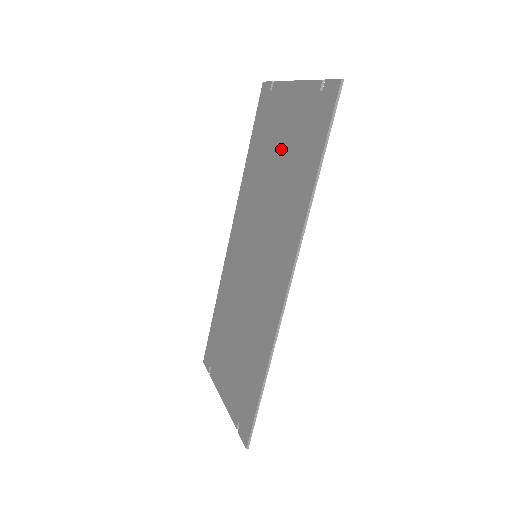
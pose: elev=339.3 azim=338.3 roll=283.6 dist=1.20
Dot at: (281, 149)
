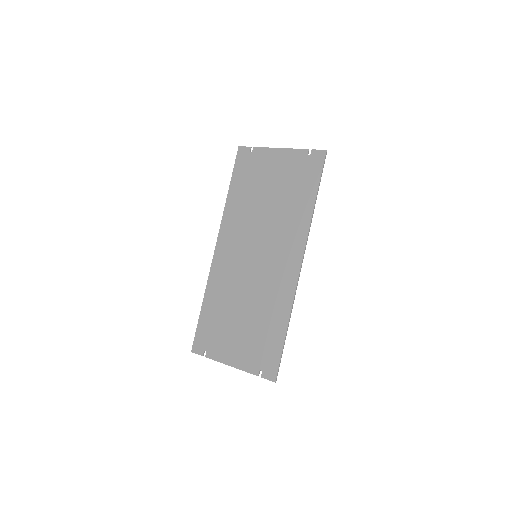
Dot at: (273, 187)
